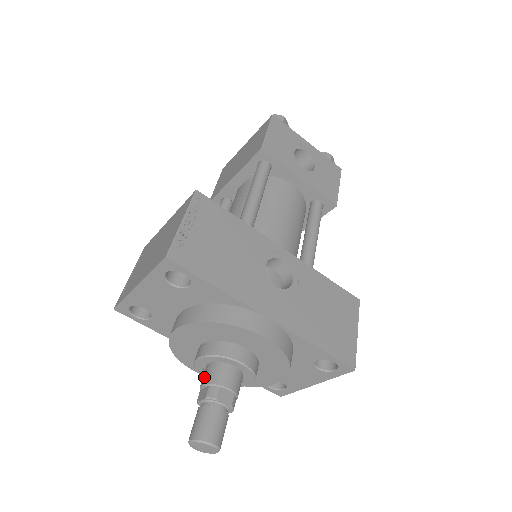
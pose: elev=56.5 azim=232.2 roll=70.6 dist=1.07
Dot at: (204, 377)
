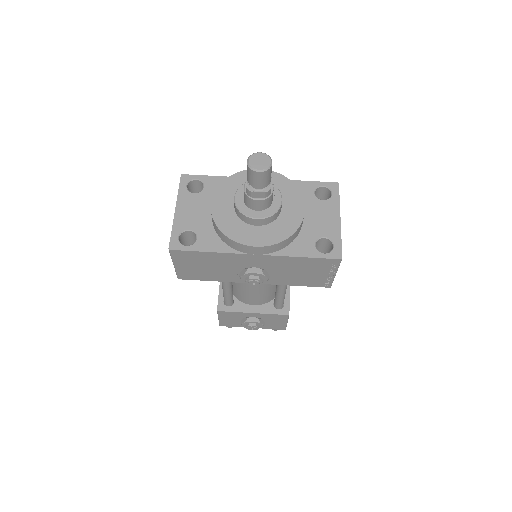
Dot at: occluded
